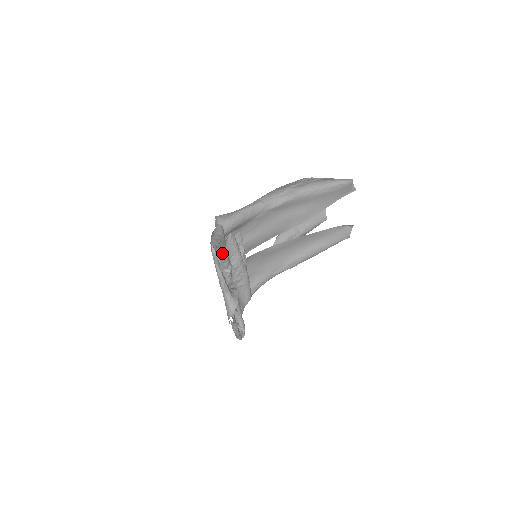
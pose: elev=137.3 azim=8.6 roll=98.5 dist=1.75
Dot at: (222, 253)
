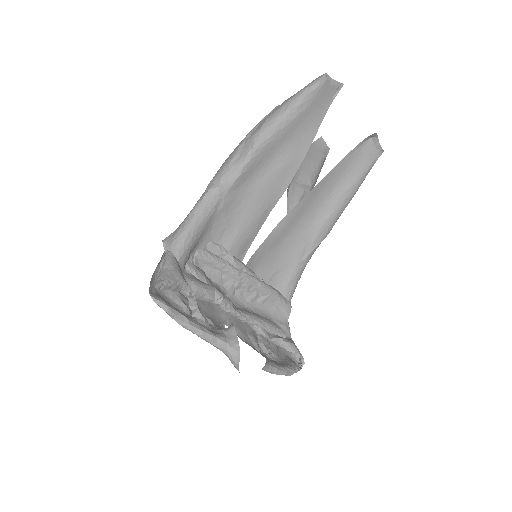
Dot at: (185, 290)
